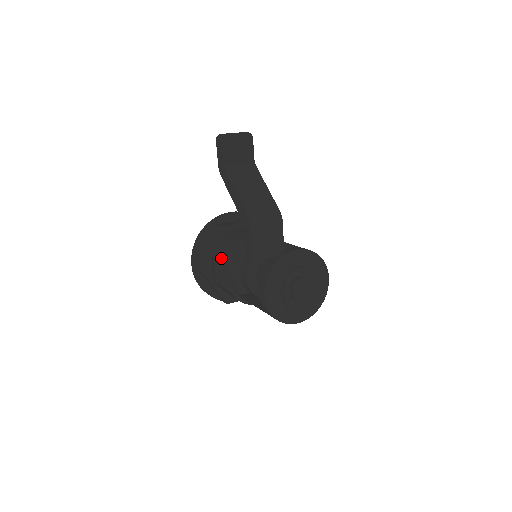
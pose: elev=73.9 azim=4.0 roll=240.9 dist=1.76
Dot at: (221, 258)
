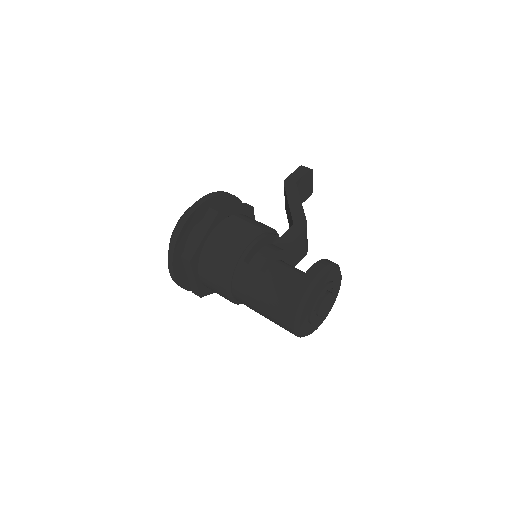
Dot at: (250, 222)
